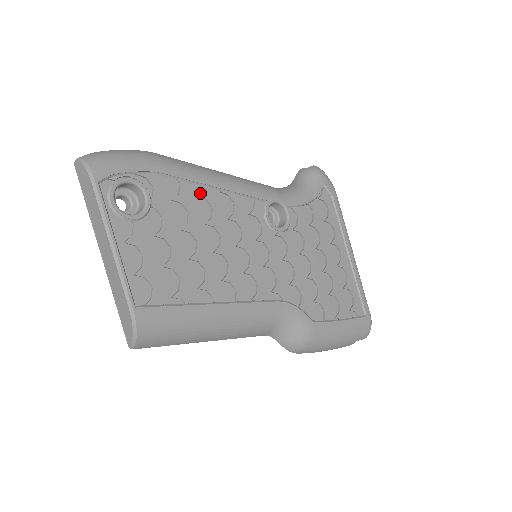
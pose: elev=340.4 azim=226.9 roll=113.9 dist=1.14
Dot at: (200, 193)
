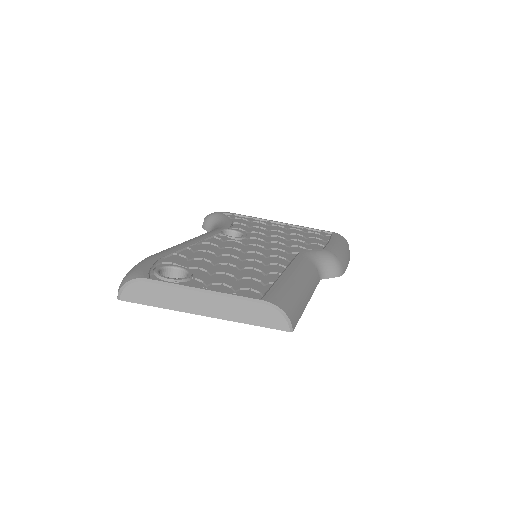
Dot at: (192, 250)
